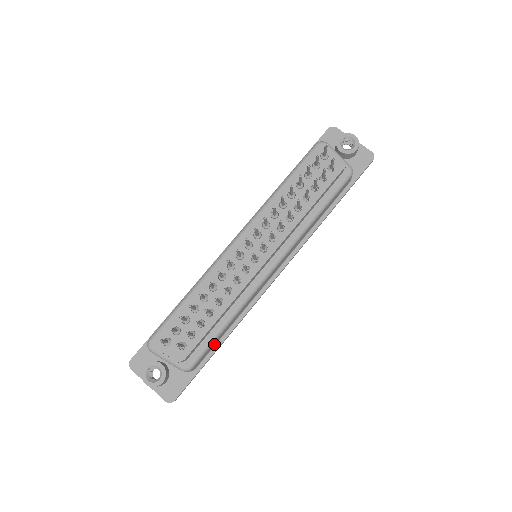
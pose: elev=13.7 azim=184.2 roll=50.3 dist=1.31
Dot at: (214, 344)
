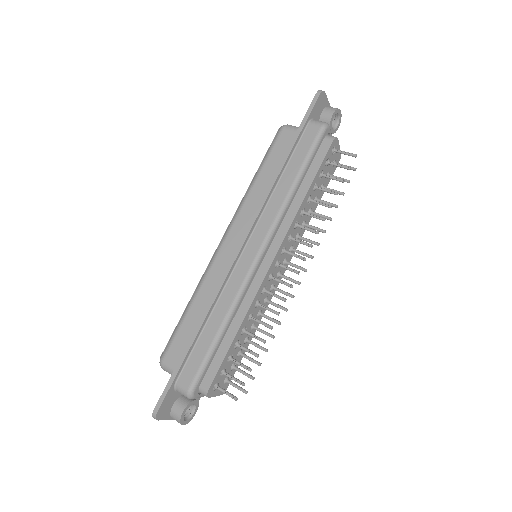
Dot at: occluded
